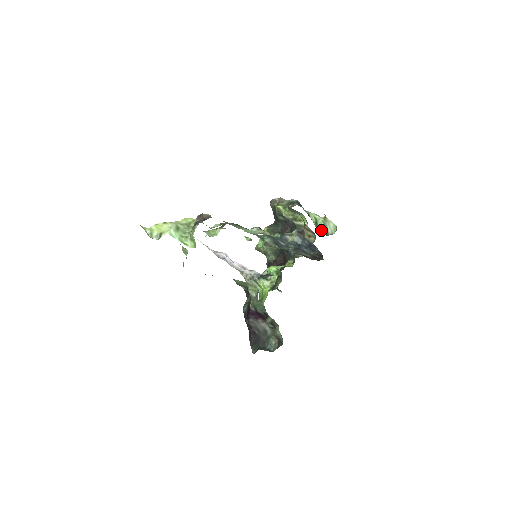
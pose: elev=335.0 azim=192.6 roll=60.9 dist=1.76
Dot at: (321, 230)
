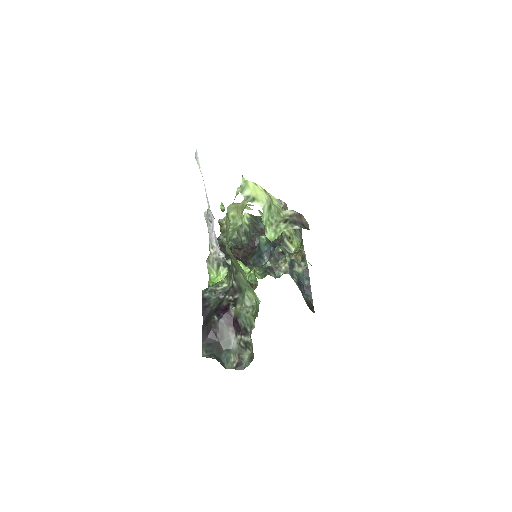
Dot at: occluded
